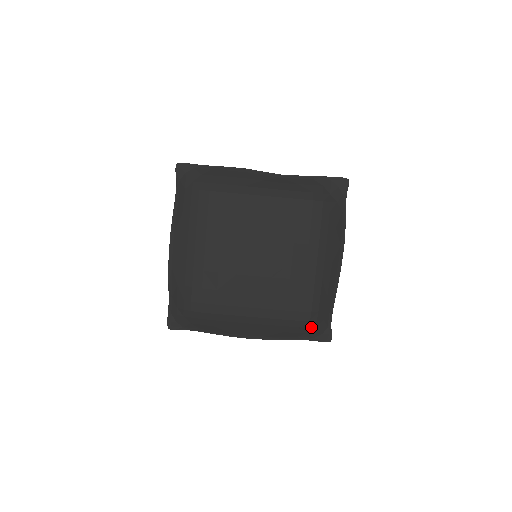
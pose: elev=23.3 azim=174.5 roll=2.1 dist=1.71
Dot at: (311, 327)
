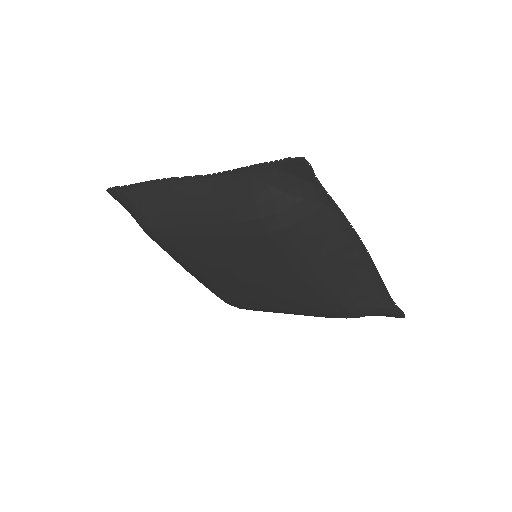
Dot at: (363, 316)
